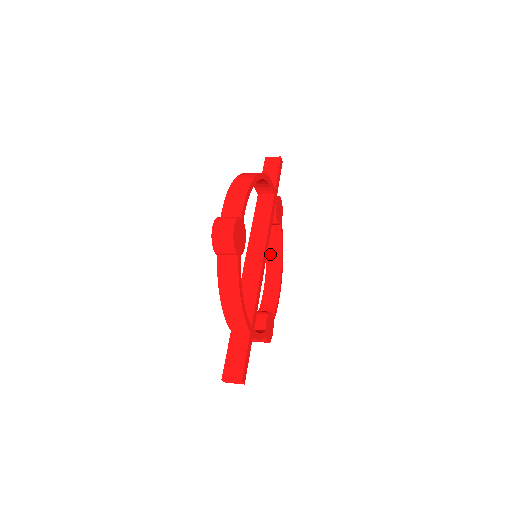
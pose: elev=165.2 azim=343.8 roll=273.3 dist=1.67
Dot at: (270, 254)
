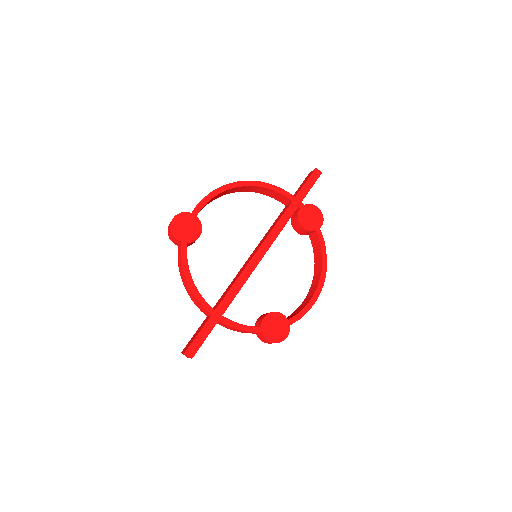
Dot at: (316, 264)
